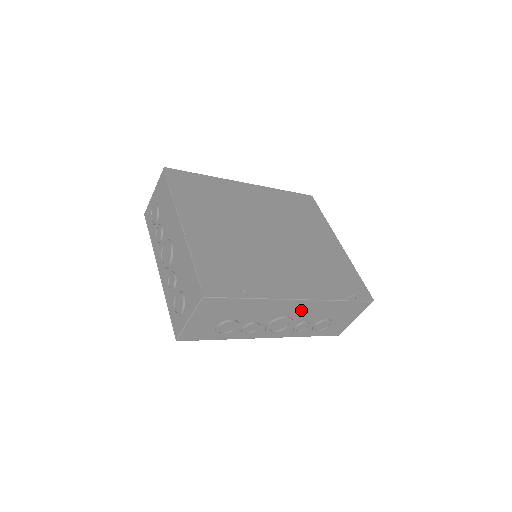
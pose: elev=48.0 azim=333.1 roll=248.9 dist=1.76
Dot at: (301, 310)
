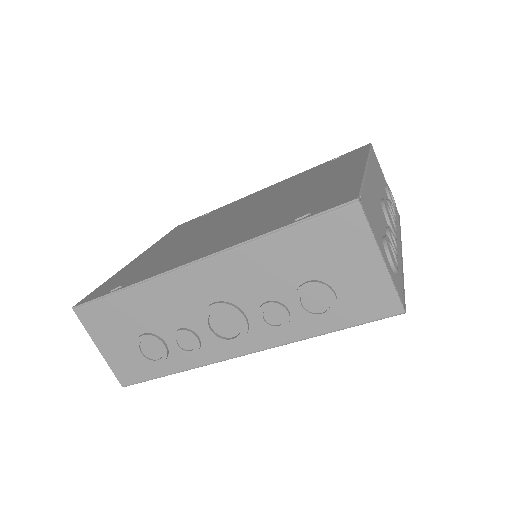
Dot at: (225, 282)
